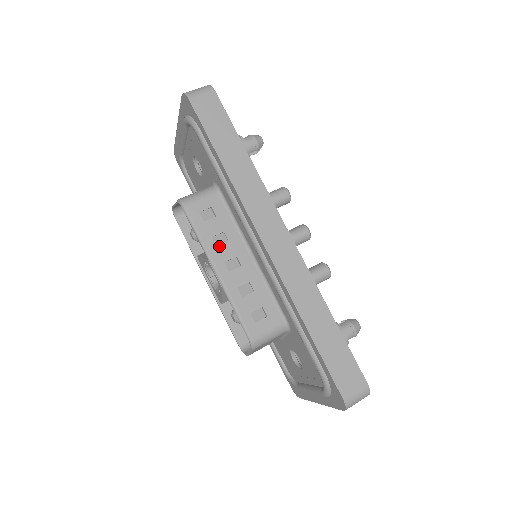
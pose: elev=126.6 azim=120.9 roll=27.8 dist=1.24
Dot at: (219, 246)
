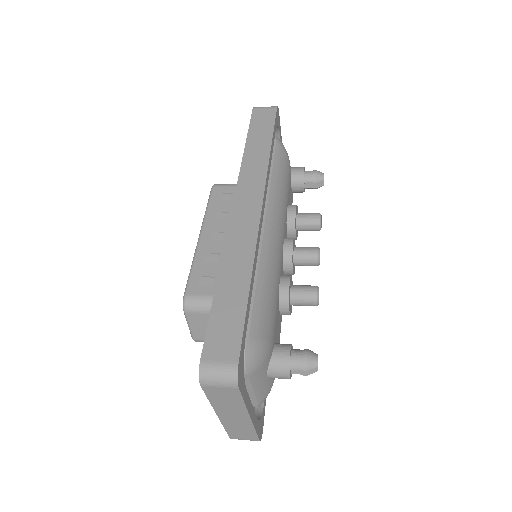
Dot at: (217, 219)
